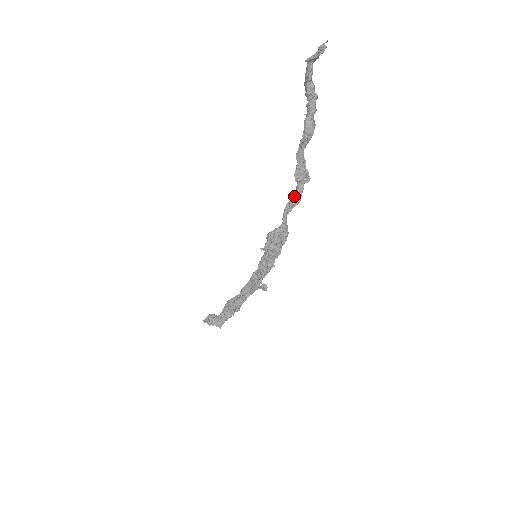
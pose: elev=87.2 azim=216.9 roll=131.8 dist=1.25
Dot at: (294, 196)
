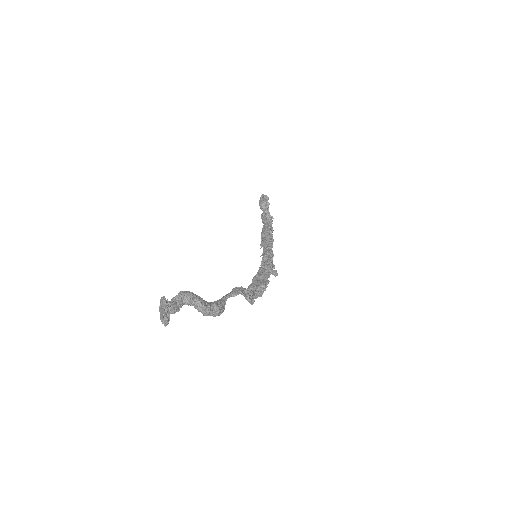
Dot at: occluded
